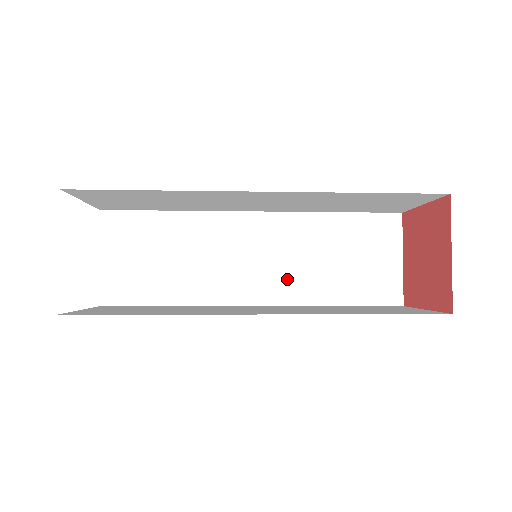
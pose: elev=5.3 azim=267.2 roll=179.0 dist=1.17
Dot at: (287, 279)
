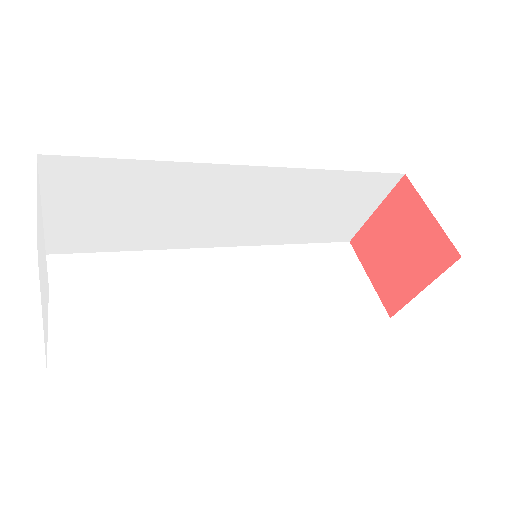
Dot at: (277, 307)
